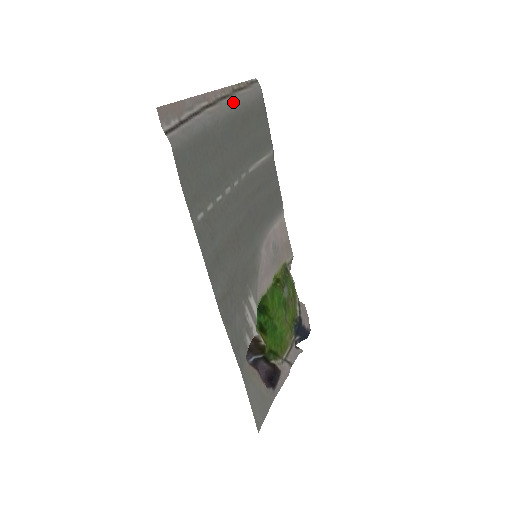
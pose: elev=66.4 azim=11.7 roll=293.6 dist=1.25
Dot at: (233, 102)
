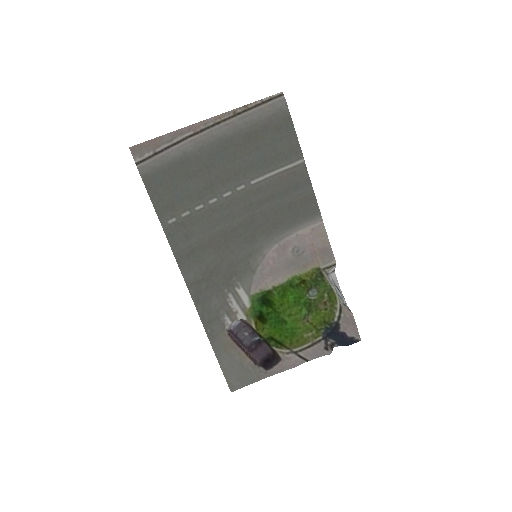
Dot at: (230, 125)
